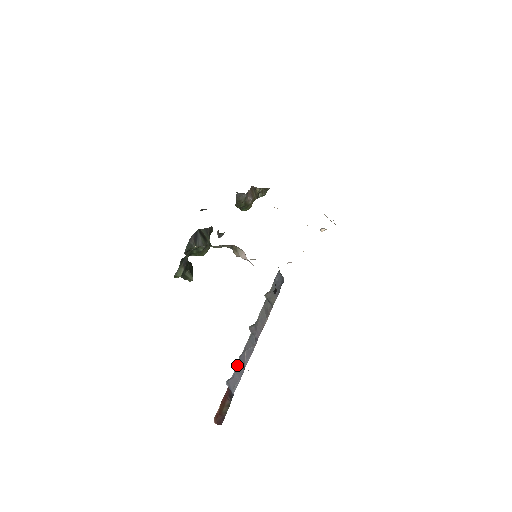
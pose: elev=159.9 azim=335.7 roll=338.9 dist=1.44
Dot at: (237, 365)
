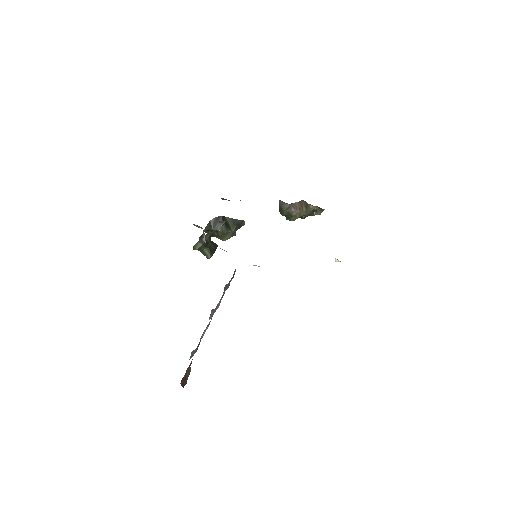
Dot at: occluded
